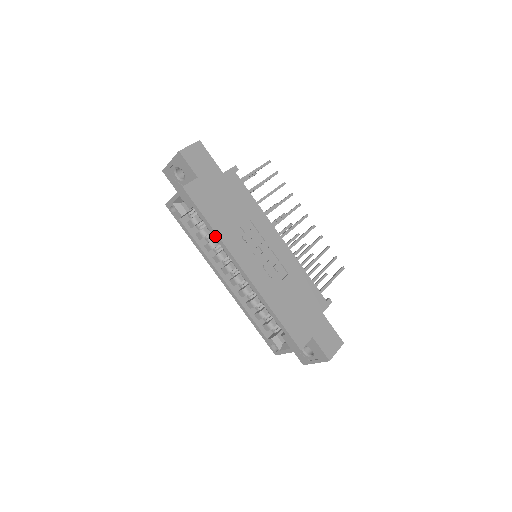
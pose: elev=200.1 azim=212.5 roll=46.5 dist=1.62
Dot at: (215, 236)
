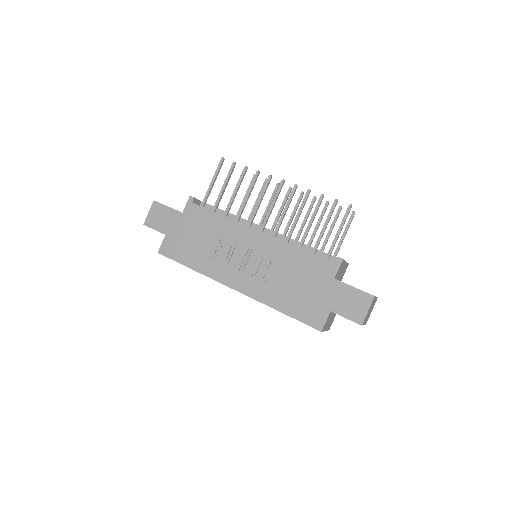
Dot at: (201, 273)
